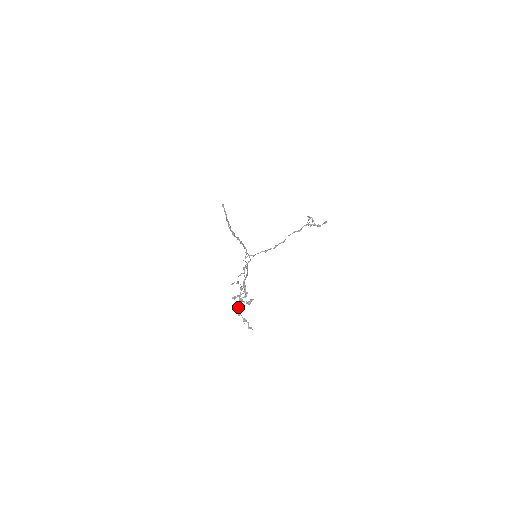
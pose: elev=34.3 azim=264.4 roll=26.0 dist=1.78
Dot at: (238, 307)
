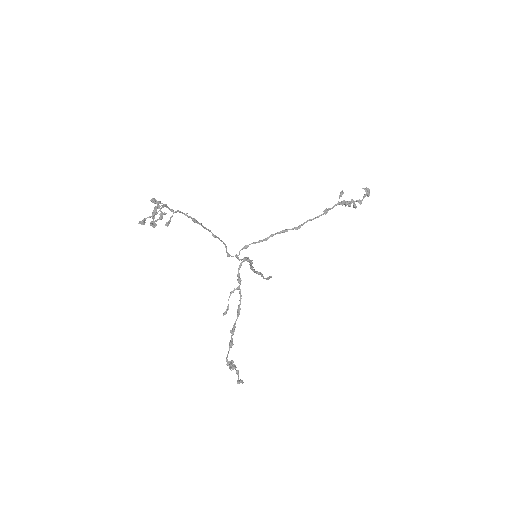
Dot at: occluded
